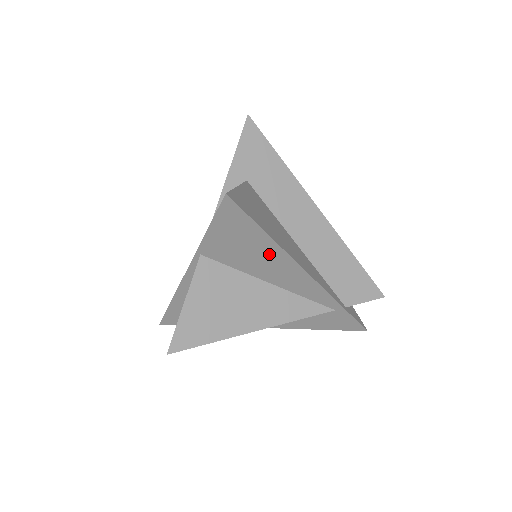
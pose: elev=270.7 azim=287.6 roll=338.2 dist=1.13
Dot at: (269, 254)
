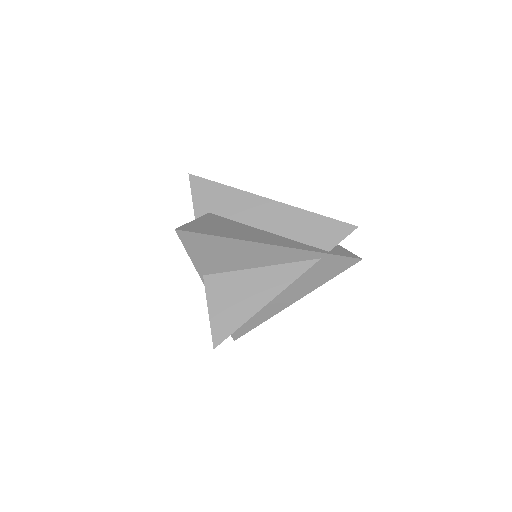
Dot at: (237, 248)
